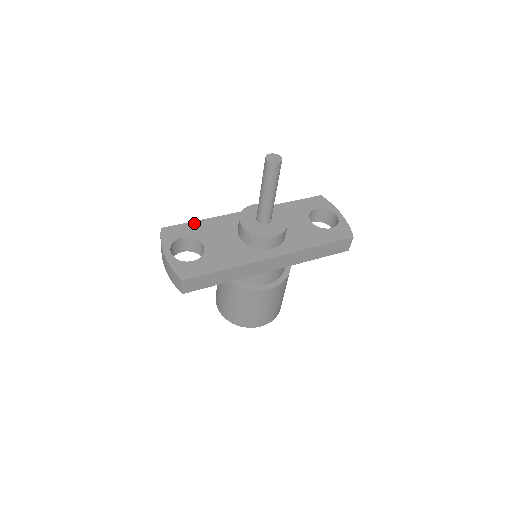
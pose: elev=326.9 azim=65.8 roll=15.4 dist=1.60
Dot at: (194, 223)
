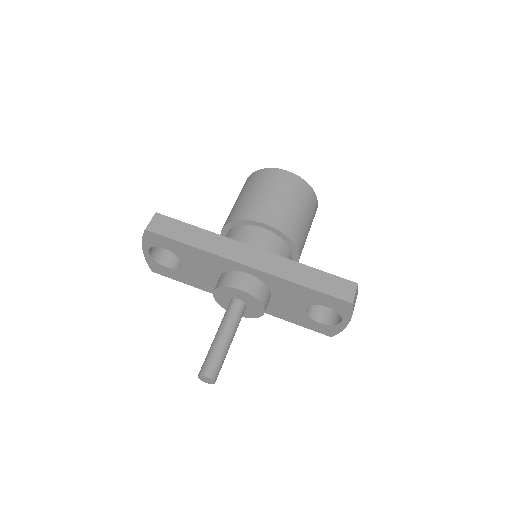
Dot at: (181, 245)
